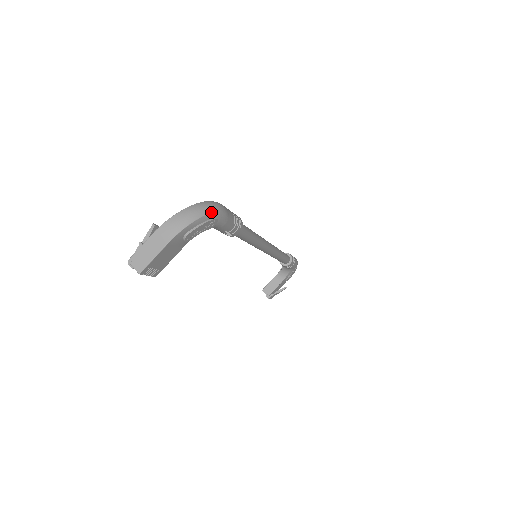
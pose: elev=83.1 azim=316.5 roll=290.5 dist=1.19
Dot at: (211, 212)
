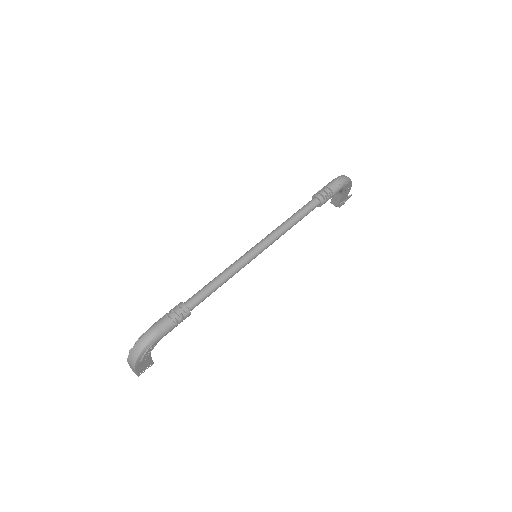
Dot at: (144, 348)
